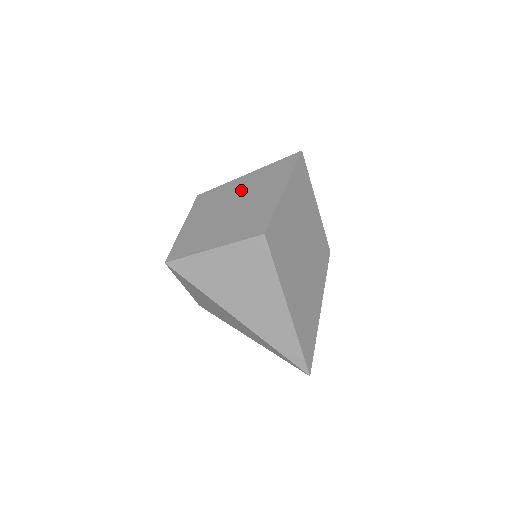
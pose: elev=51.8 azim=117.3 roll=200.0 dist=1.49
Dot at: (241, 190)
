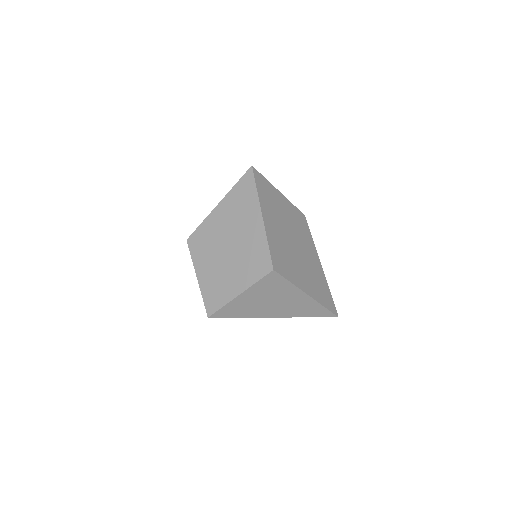
Dot at: (224, 226)
